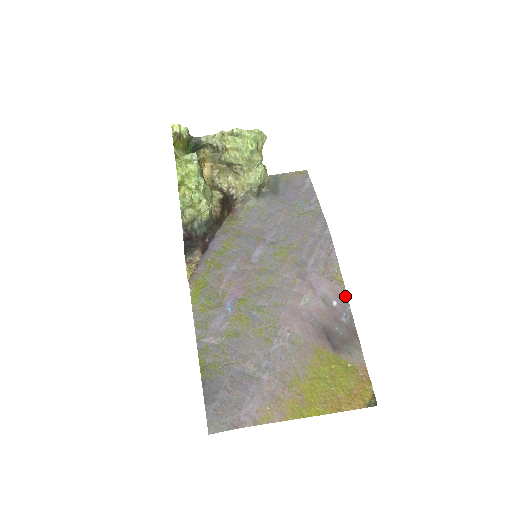
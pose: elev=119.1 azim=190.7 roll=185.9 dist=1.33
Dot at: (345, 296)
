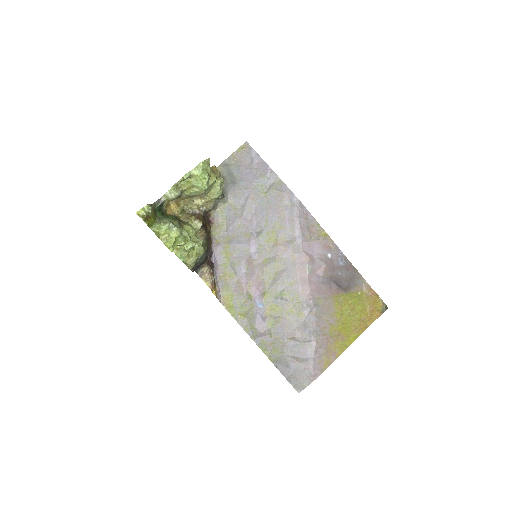
Dot at: (334, 245)
